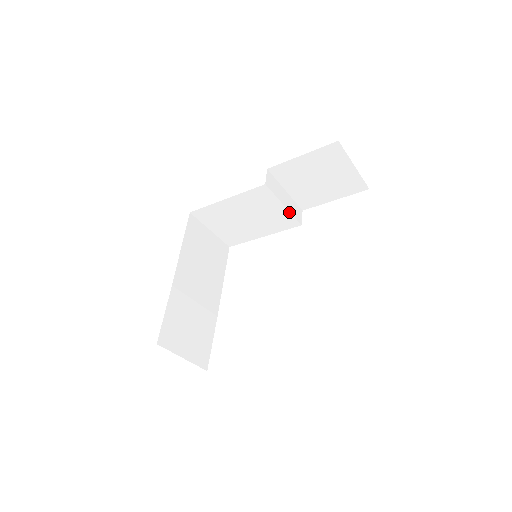
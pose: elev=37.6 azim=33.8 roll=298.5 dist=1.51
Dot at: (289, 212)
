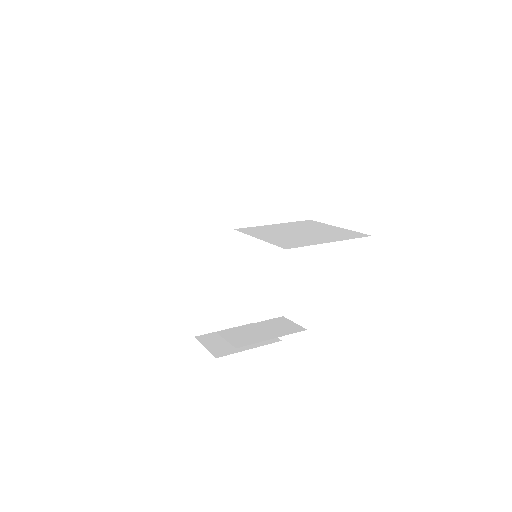
Dot at: occluded
